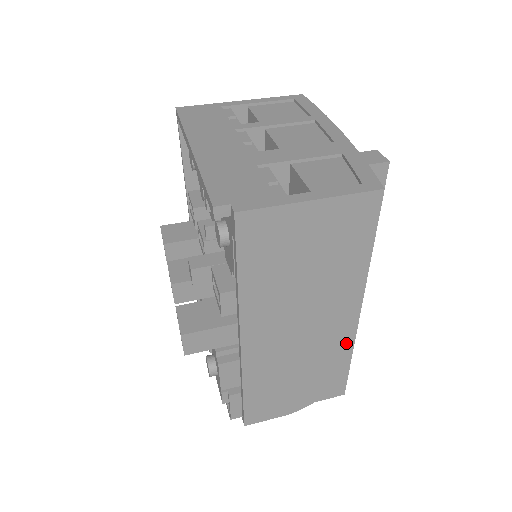
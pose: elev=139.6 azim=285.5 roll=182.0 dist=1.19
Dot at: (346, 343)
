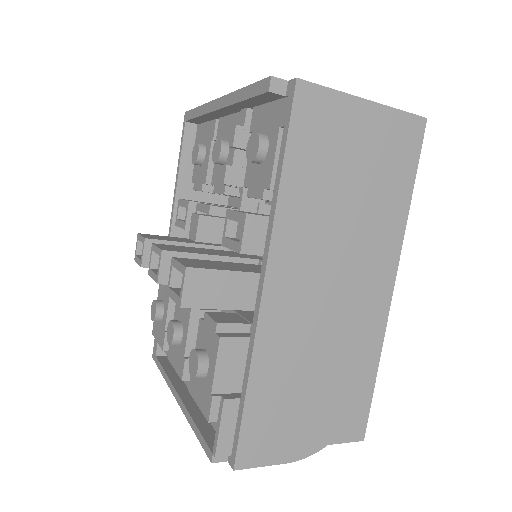
Dot at: (375, 336)
